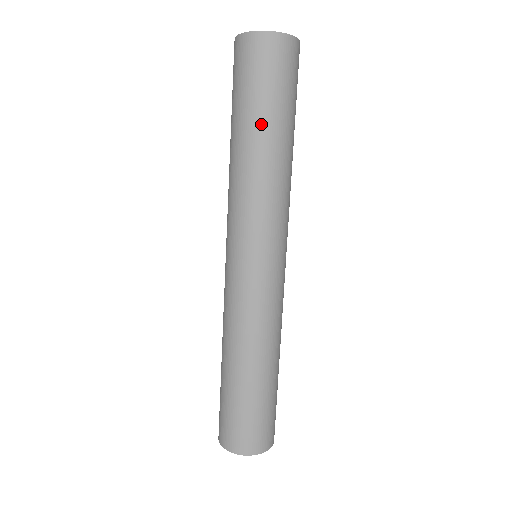
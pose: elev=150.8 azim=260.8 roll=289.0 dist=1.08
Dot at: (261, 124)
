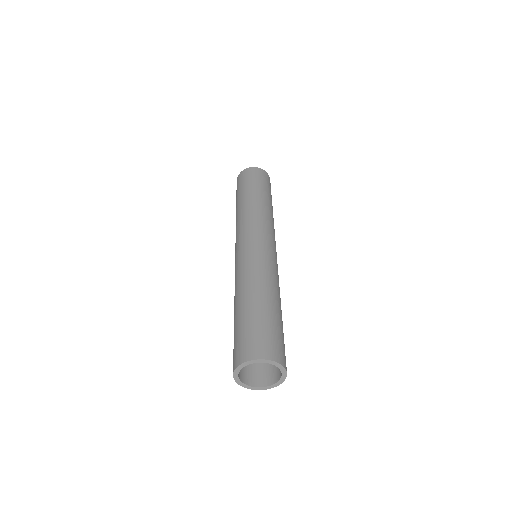
Dot at: (256, 191)
